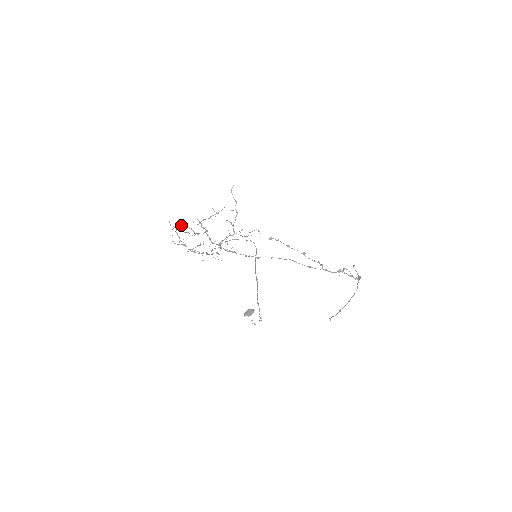
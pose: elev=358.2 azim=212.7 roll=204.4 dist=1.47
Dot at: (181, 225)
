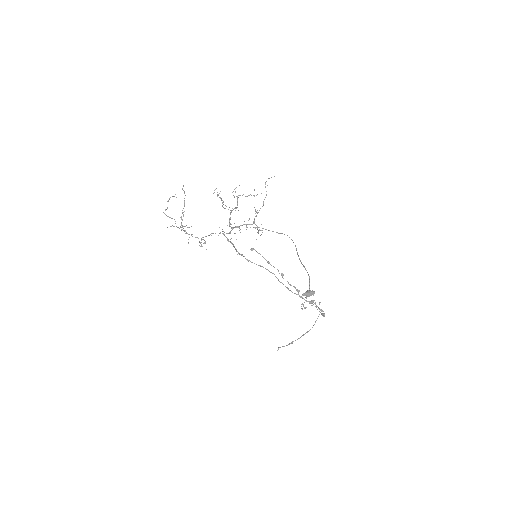
Dot at: occluded
